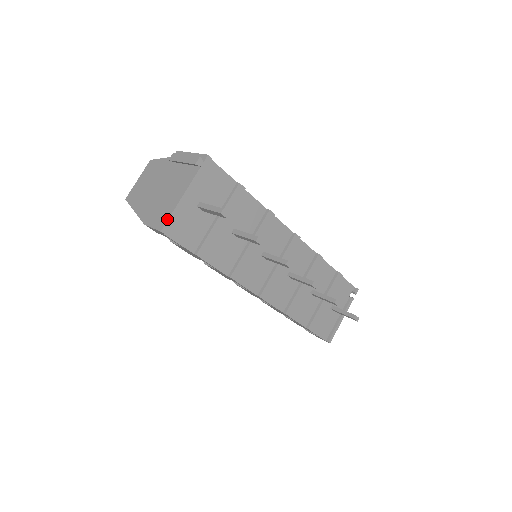
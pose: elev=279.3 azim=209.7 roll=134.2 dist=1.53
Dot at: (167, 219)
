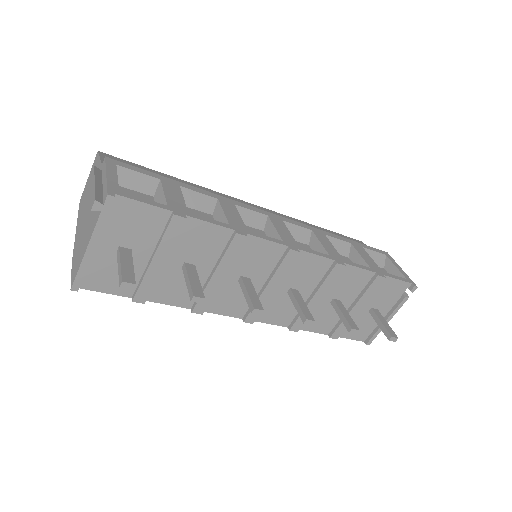
Dot at: (75, 276)
